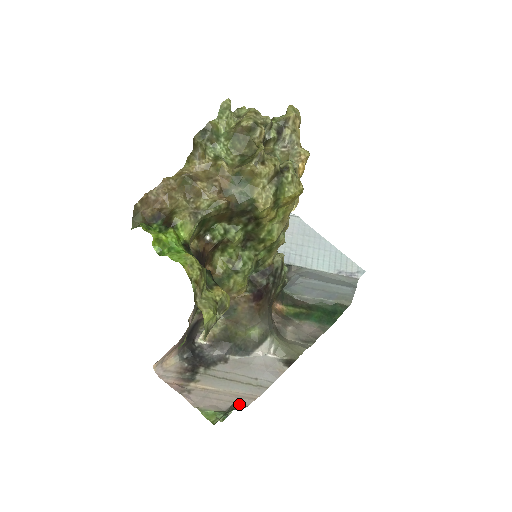
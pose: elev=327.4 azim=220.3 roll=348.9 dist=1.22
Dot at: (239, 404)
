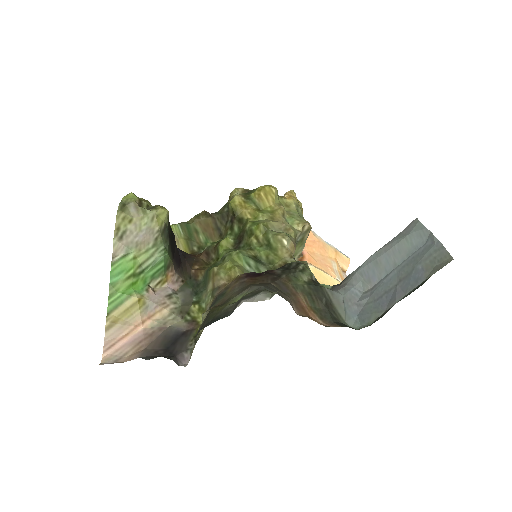
Dot at: occluded
